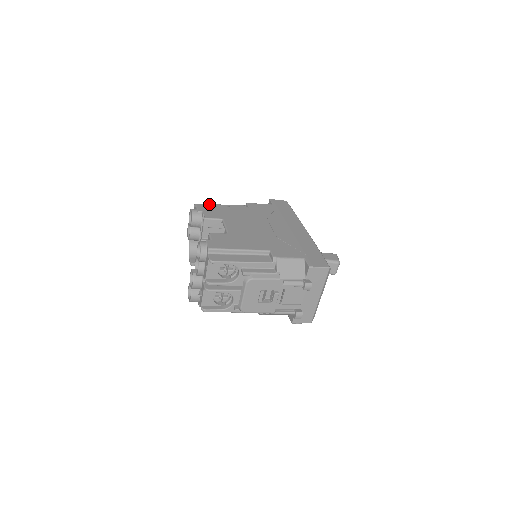
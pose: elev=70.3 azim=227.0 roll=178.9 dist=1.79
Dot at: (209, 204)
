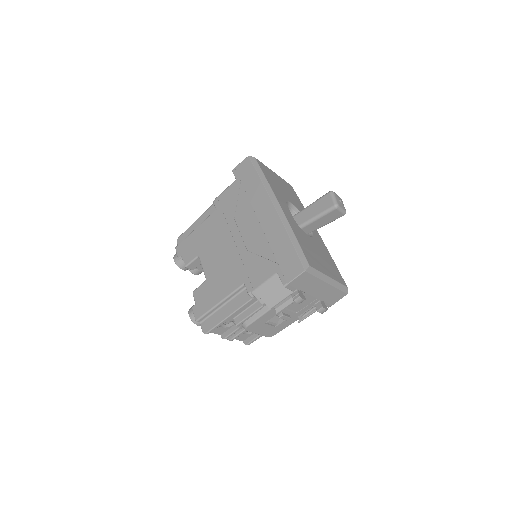
Dot at: (187, 230)
